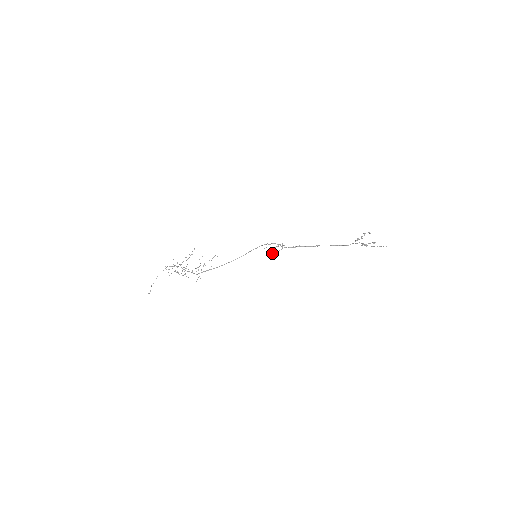
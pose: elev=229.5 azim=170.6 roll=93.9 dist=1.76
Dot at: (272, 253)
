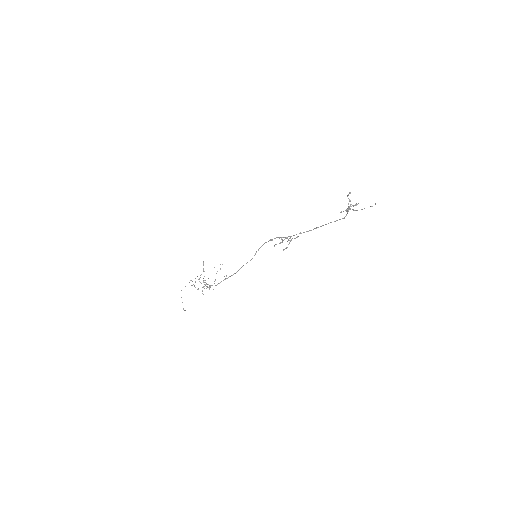
Dot at: (283, 249)
